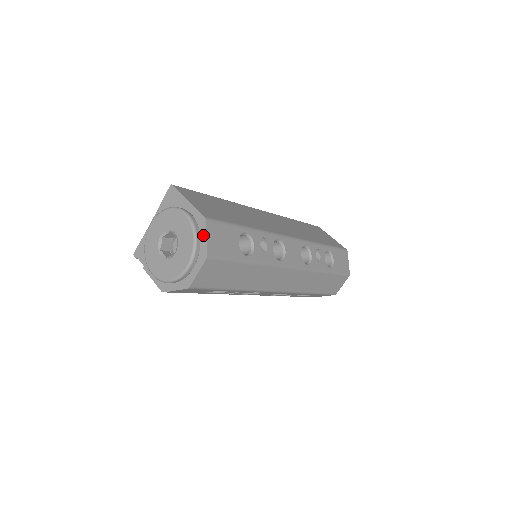
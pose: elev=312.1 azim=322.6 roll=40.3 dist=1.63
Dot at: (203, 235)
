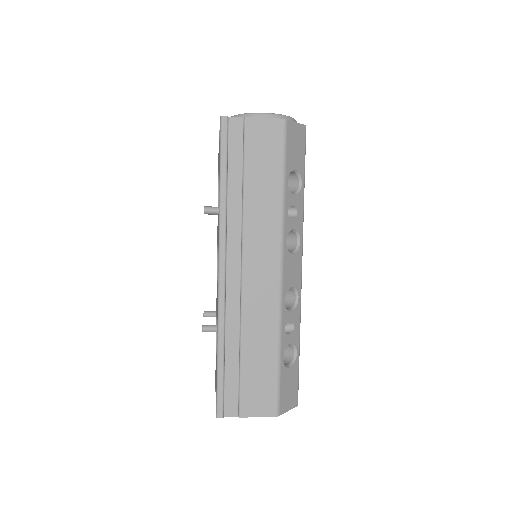
Dot at: occluded
